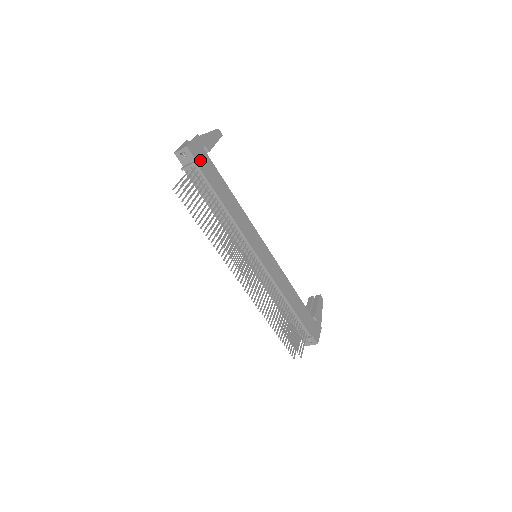
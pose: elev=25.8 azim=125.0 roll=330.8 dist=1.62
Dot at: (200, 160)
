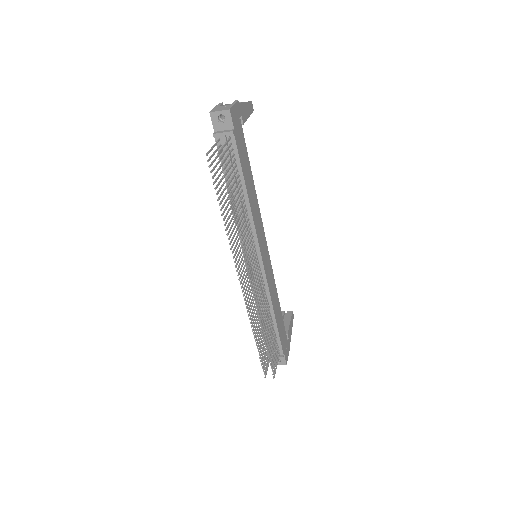
Dot at: (236, 130)
